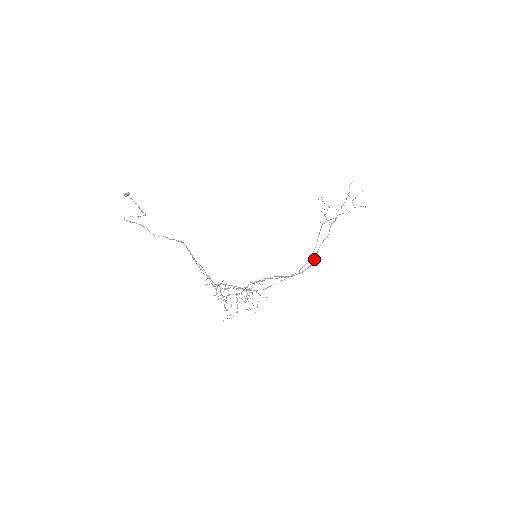
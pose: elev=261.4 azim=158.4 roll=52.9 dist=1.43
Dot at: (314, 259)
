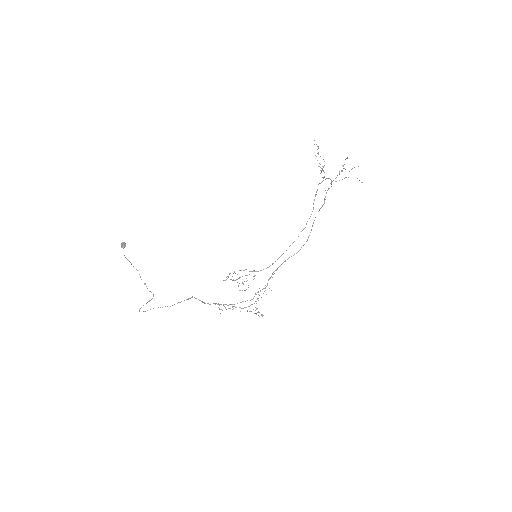
Dot at: (311, 230)
